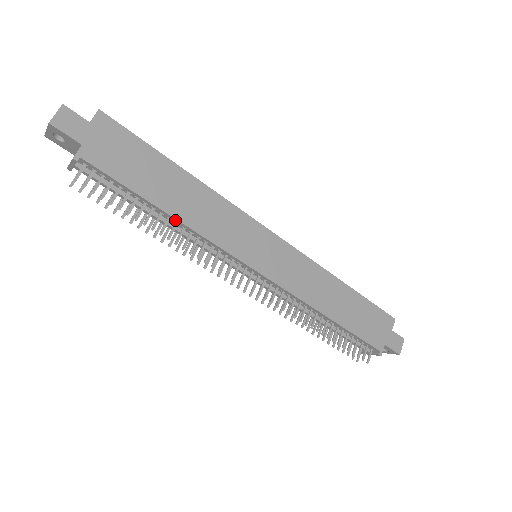
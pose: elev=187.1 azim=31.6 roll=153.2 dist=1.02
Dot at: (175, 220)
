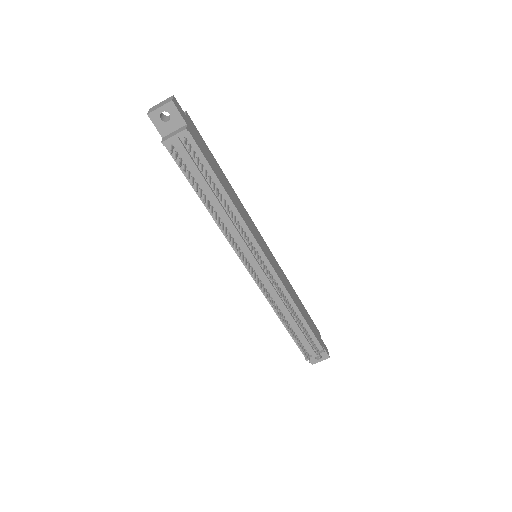
Dot at: (229, 202)
